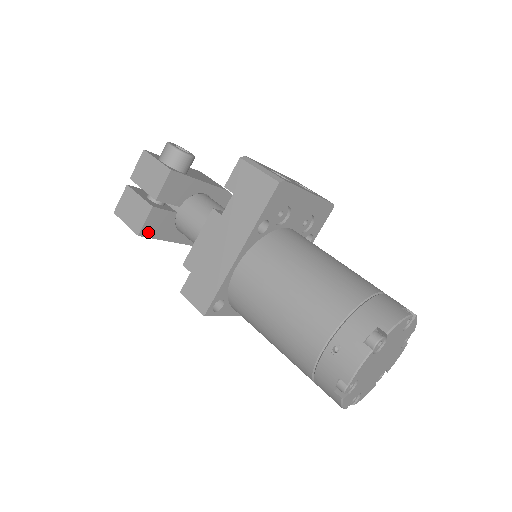
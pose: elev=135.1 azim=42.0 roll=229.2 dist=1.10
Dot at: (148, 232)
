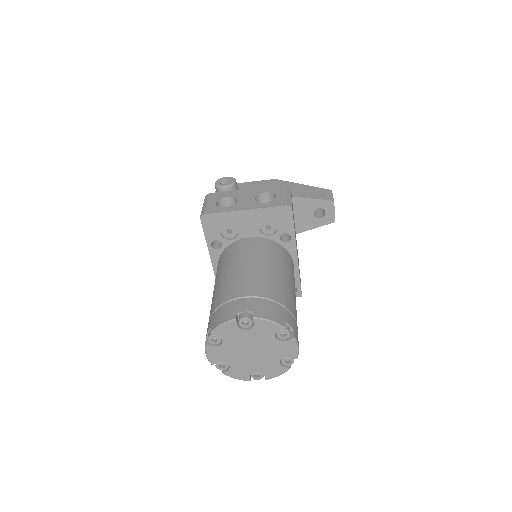
Dot at: occluded
